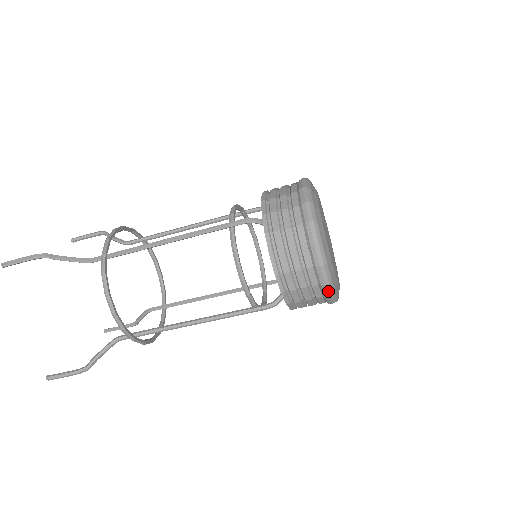
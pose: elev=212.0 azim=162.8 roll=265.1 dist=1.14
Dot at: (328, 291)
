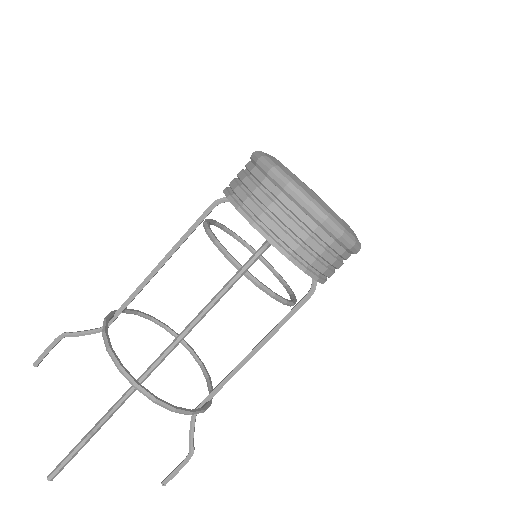
Dot at: occluded
